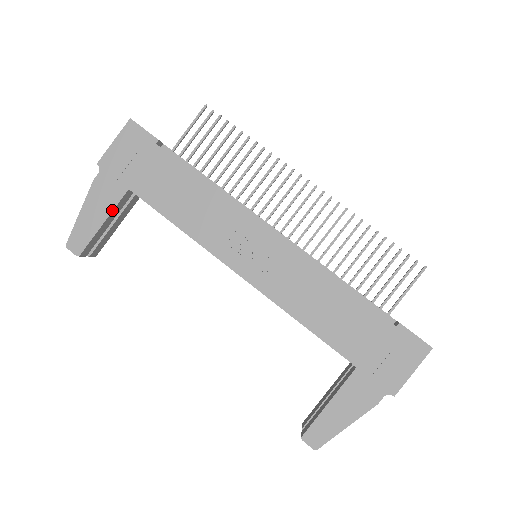
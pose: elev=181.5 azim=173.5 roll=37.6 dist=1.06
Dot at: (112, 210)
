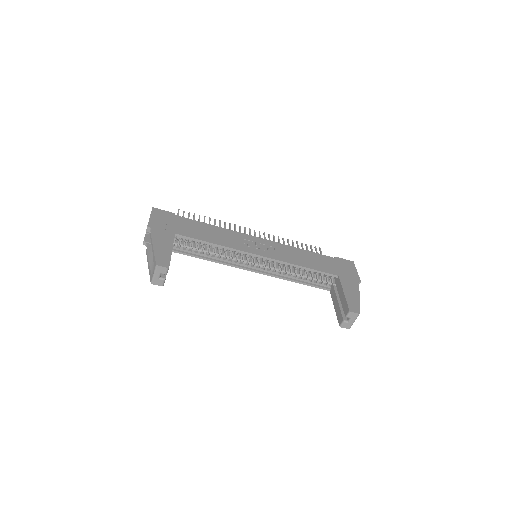
Dot at: occluded
